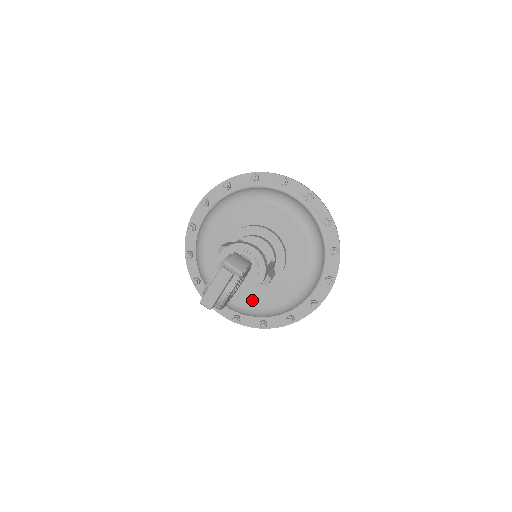
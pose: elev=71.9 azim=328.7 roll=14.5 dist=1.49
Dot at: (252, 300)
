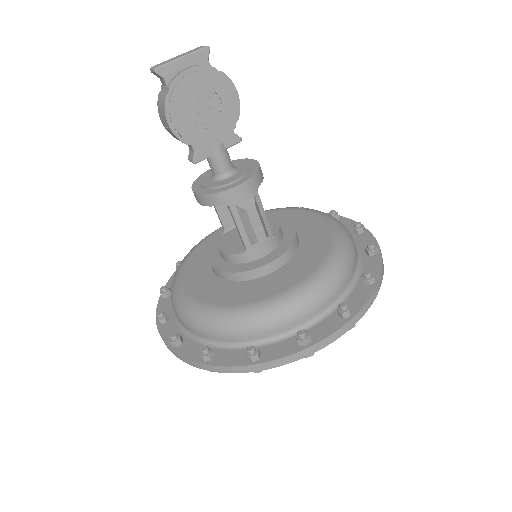
Dot at: (215, 295)
